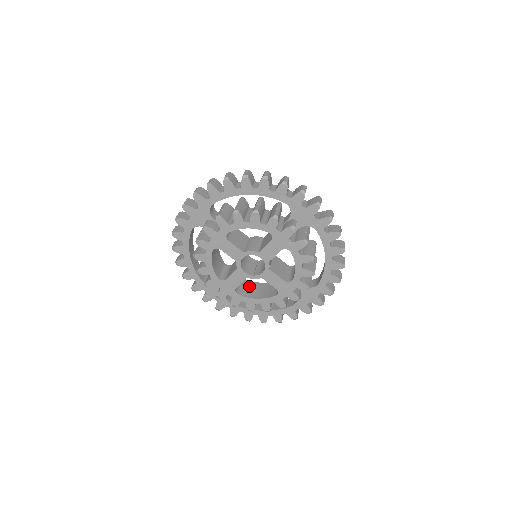
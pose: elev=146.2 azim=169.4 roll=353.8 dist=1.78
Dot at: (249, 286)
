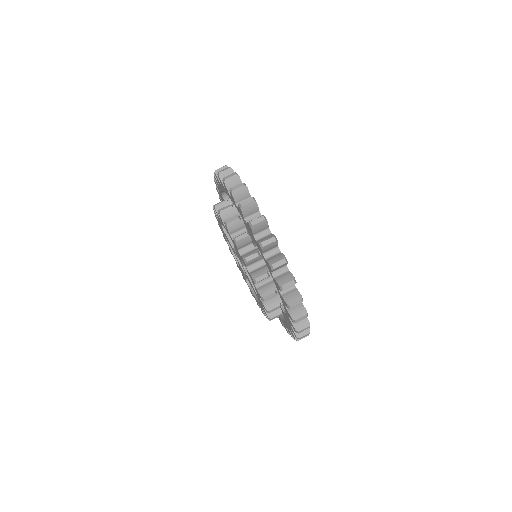
Dot at: occluded
